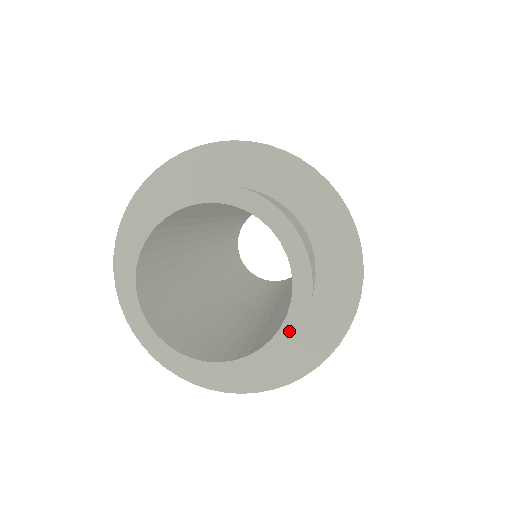
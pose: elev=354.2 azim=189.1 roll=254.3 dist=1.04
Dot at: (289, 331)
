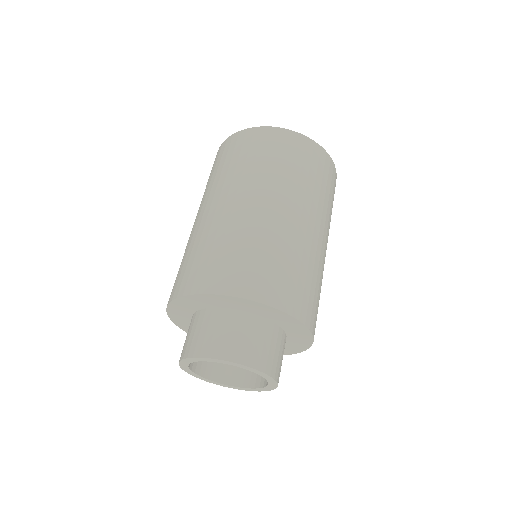
Dot at: (273, 384)
